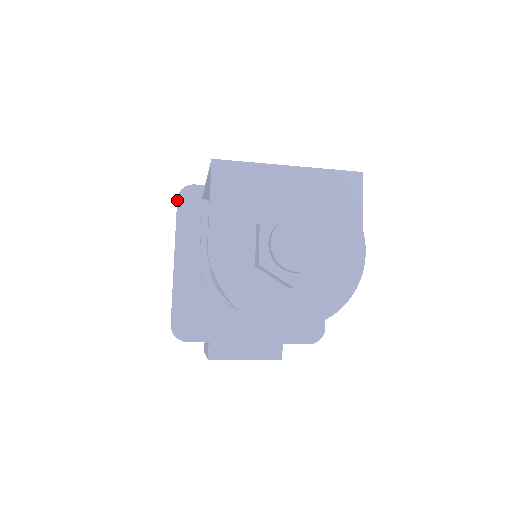
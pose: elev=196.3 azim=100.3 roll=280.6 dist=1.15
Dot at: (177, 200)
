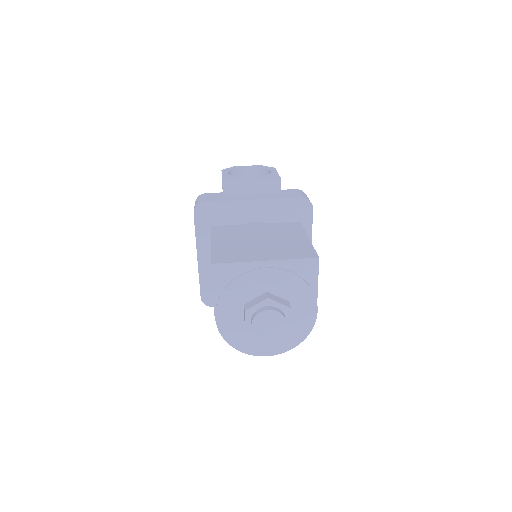
Dot at: (194, 215)
